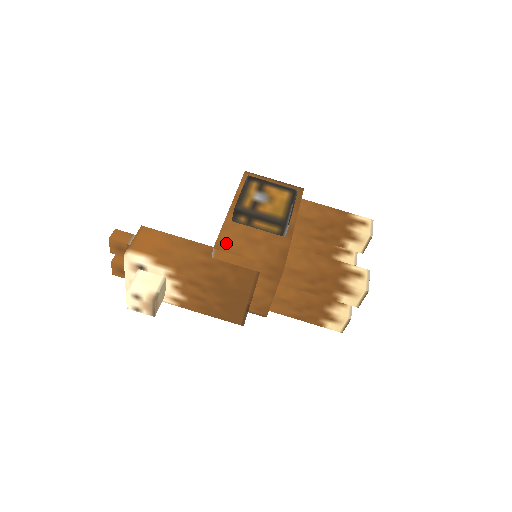
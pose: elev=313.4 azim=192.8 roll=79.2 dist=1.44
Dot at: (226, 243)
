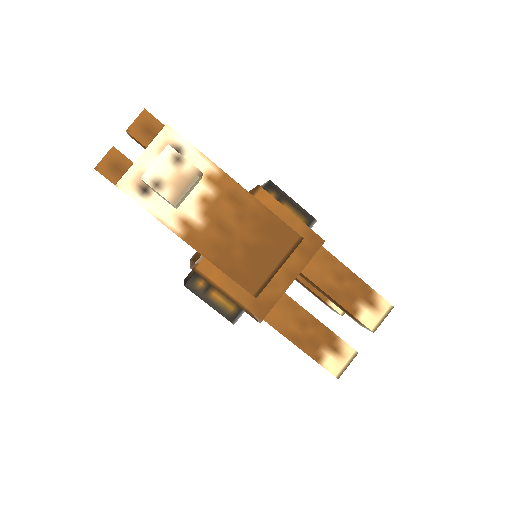
Dot at: occluded
